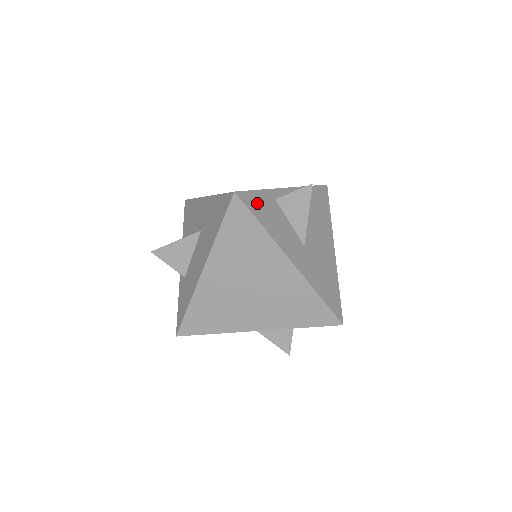
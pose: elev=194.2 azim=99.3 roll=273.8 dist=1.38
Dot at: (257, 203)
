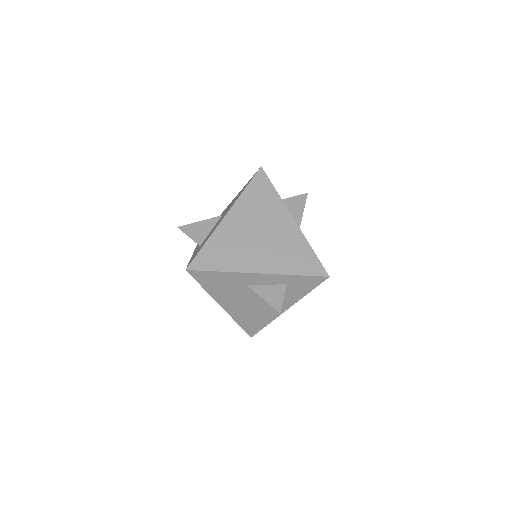
Dot at: occluded
